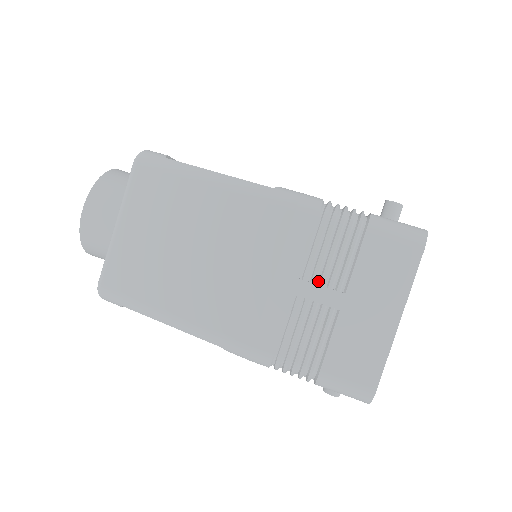
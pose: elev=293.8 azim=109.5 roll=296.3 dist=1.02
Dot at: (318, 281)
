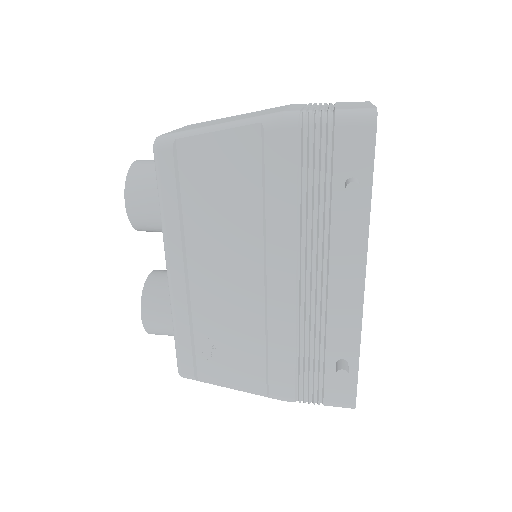
Dot at: occluded
